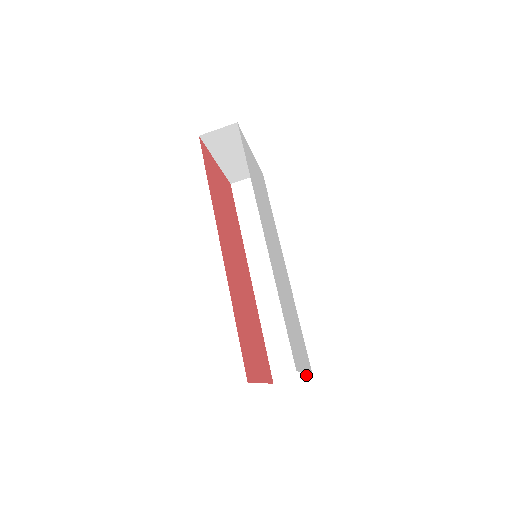
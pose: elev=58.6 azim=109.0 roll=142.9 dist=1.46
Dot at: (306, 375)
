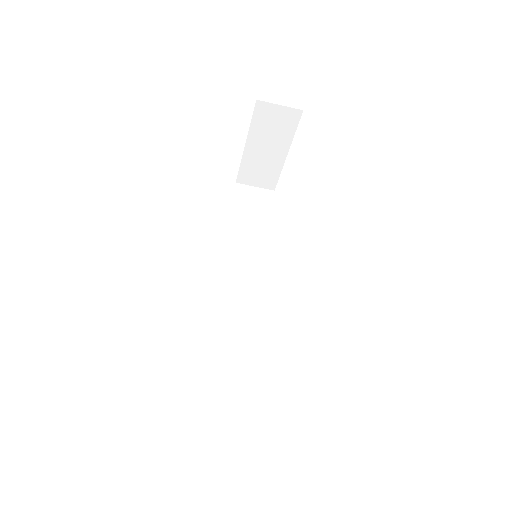
Dot at: (248, 429)
